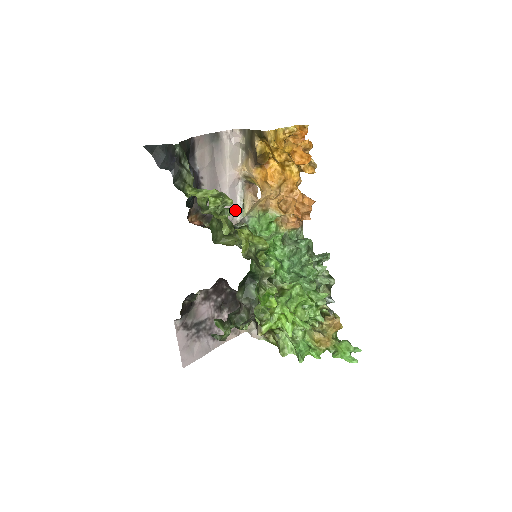
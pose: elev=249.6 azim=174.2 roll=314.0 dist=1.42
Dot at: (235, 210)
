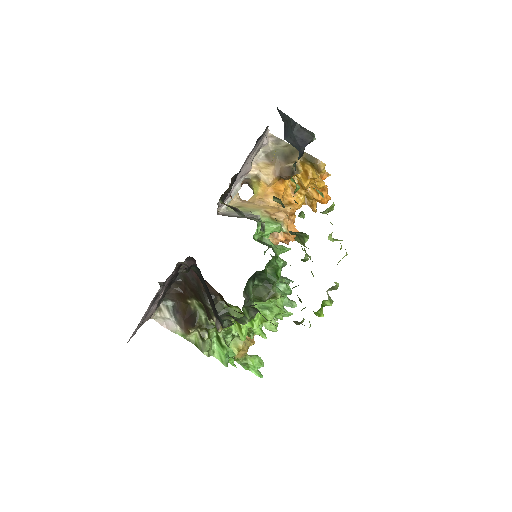
Dot at: (304, 215)
